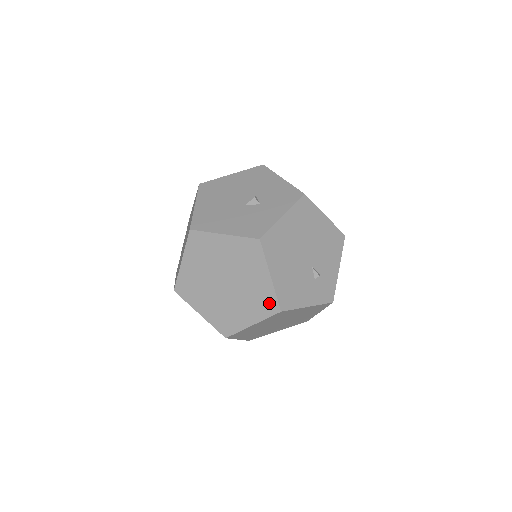
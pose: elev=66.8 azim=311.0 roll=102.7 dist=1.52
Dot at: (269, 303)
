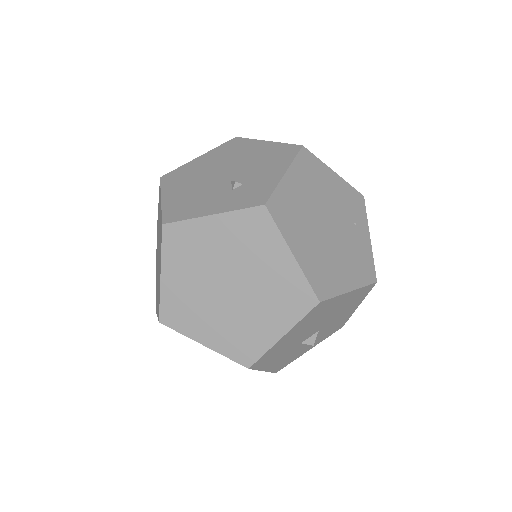
Dot at: (161, 228)
